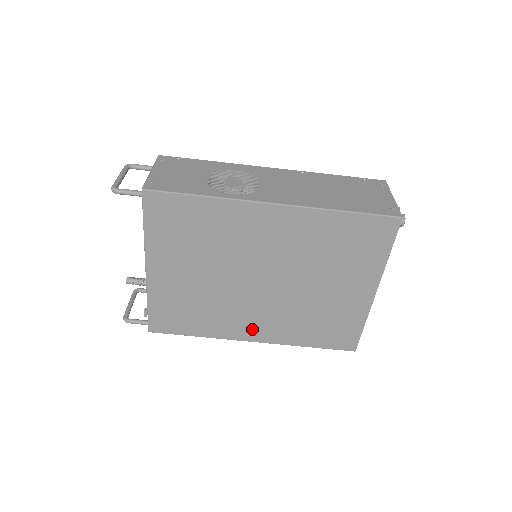
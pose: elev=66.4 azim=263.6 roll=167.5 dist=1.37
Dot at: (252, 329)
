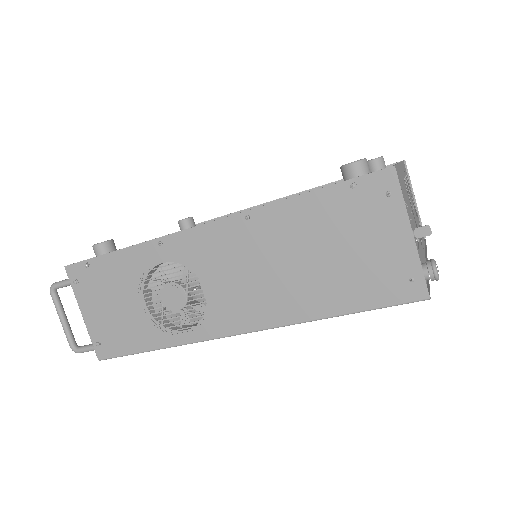
Dot at: occluded
